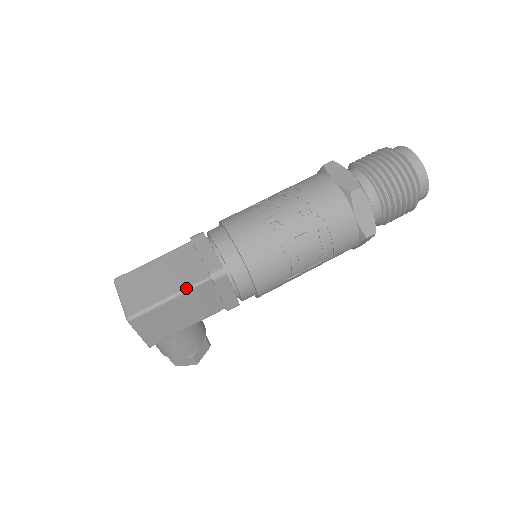
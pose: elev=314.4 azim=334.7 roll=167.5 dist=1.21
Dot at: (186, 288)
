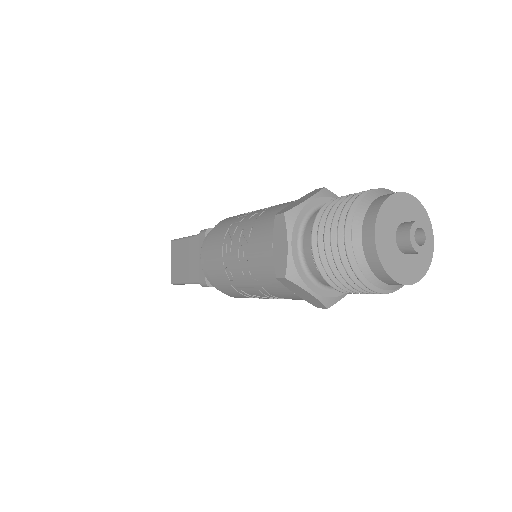
Dot at: (192, 282)
